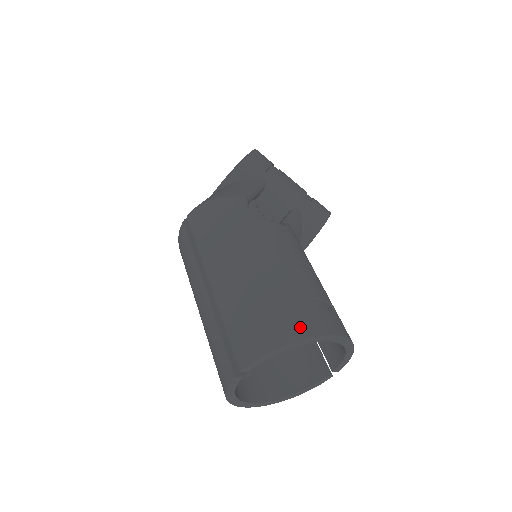
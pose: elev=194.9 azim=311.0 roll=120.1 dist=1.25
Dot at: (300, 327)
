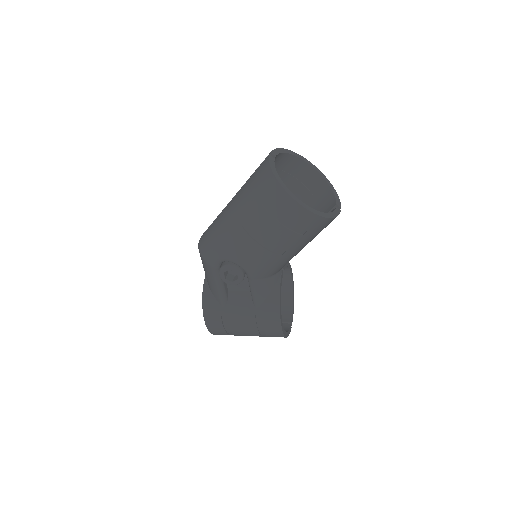
Dot at: occluded
